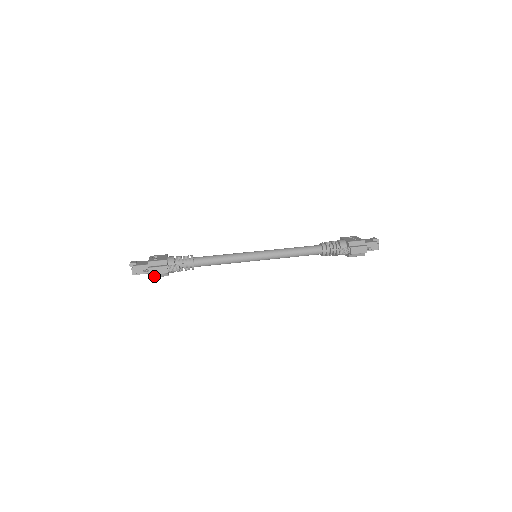
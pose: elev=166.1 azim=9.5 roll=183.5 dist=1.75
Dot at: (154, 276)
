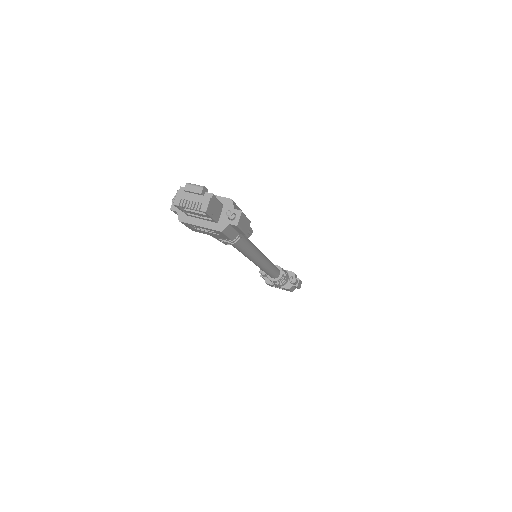
Dot at: (226, 231)
